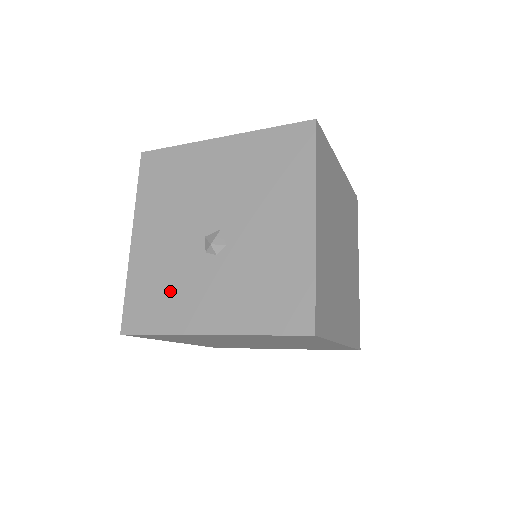
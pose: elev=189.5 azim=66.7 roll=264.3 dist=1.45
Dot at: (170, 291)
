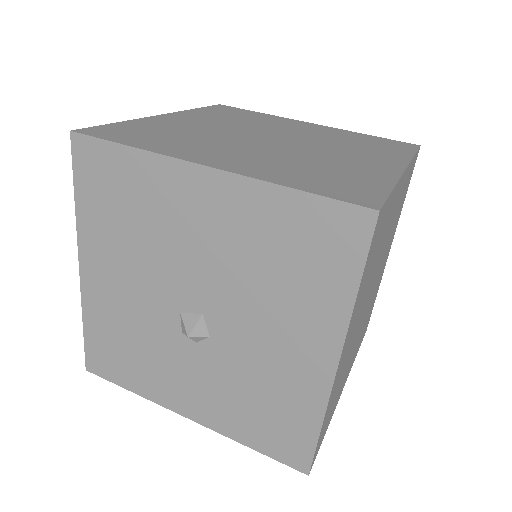
Dot at: (139, 355)
